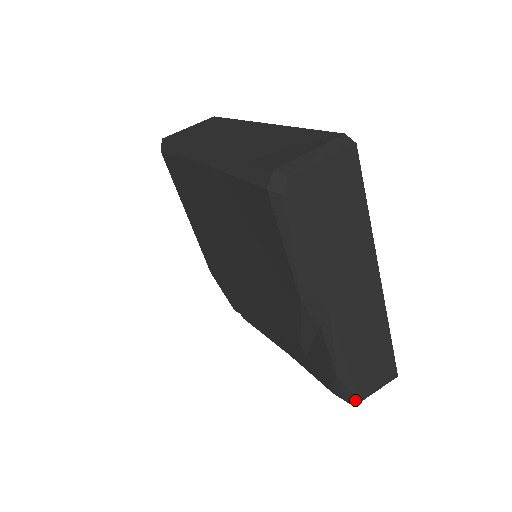
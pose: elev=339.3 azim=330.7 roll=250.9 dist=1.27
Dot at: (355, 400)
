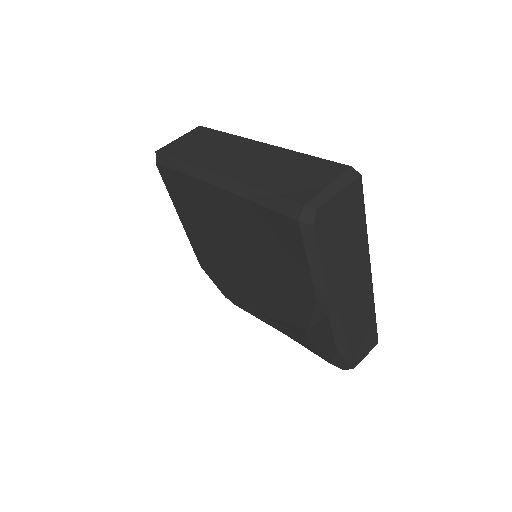
Dot at: (349, 367)
